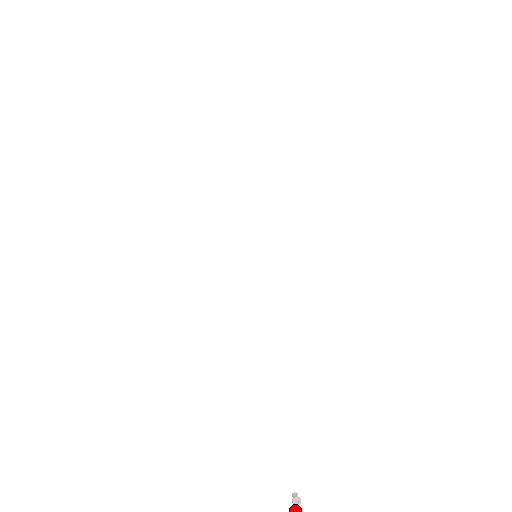
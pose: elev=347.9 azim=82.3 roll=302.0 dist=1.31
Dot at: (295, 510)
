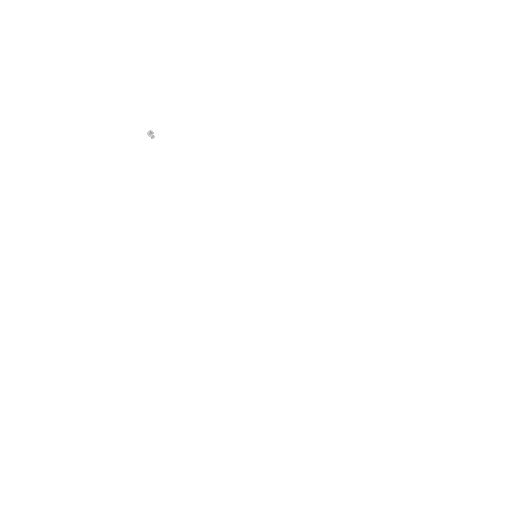
Dot at: (151, 148)
